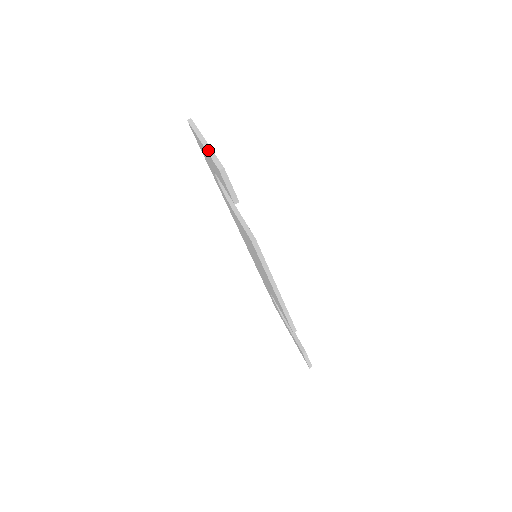
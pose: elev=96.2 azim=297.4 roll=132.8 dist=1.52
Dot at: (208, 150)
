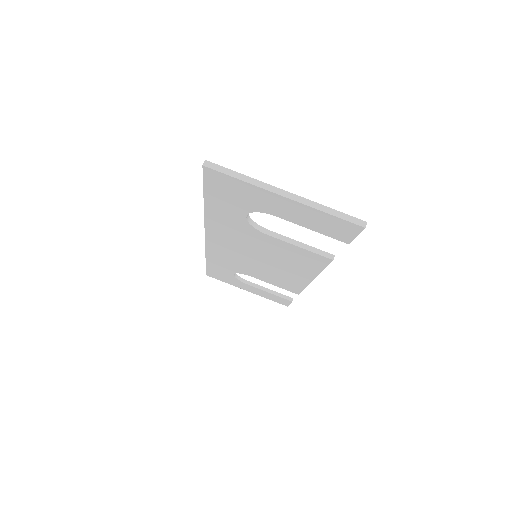
Dot at: (312, 205)
